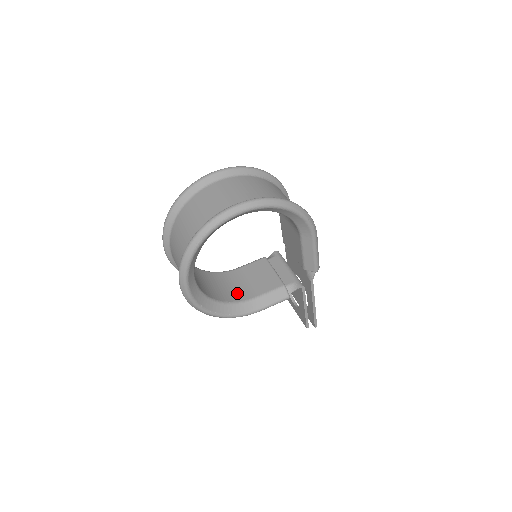
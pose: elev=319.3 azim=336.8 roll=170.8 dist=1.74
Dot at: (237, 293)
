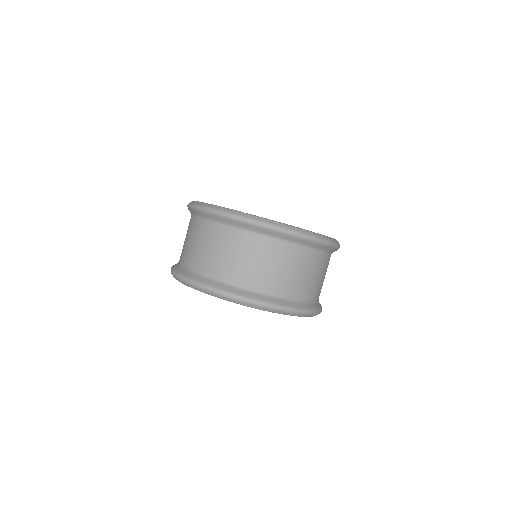
Dot at: occluded
